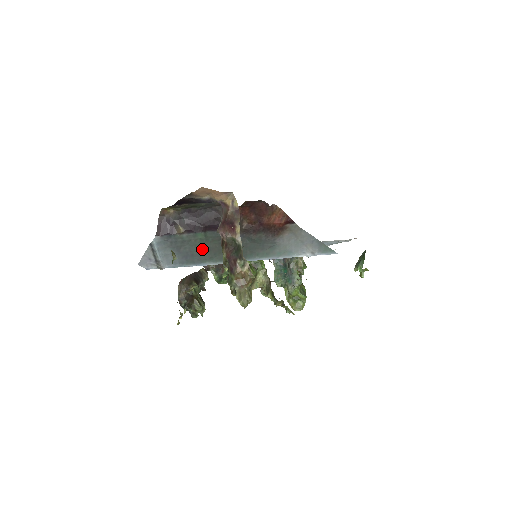
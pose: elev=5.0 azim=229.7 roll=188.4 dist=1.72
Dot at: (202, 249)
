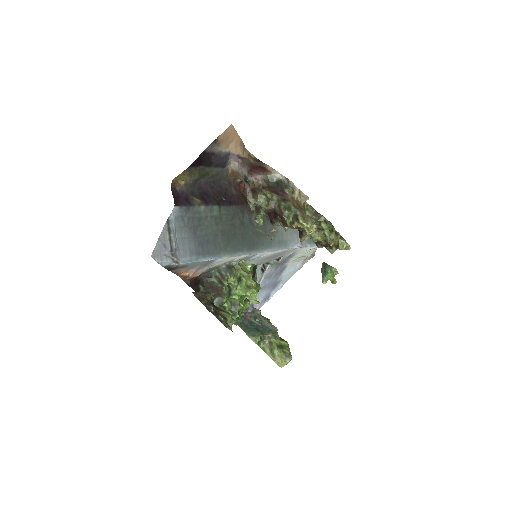
Dot at: (217, 233)
